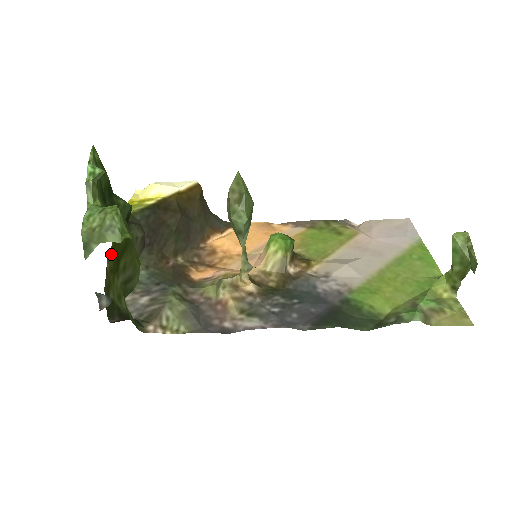
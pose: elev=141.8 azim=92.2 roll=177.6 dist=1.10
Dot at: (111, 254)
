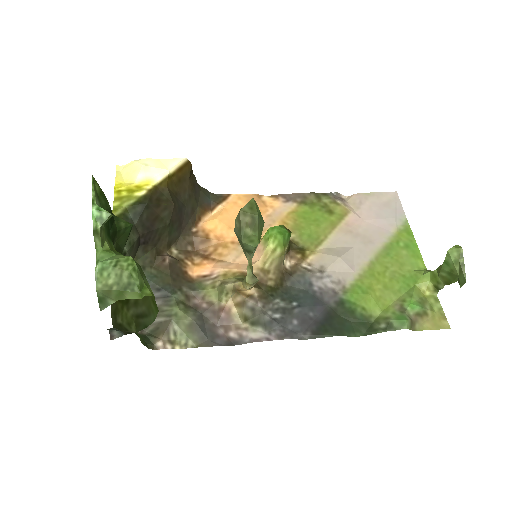
Dot at: occluded
